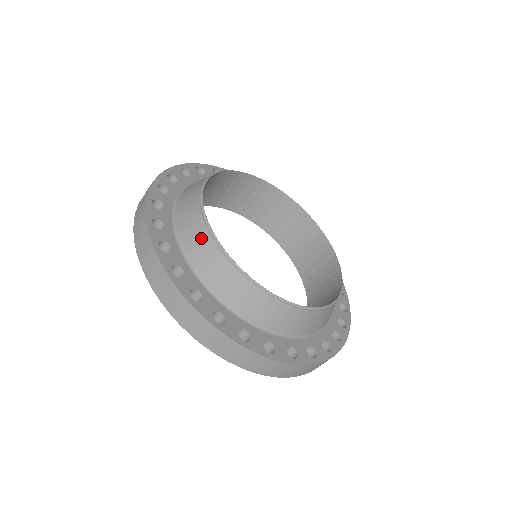
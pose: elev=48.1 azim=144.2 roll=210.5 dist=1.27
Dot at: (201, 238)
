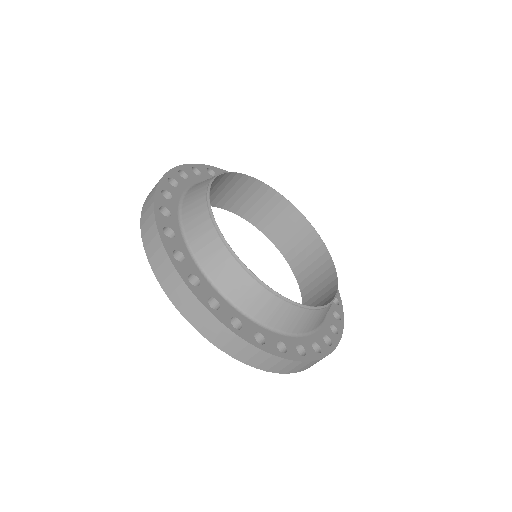
Dot at: (213, 246)
